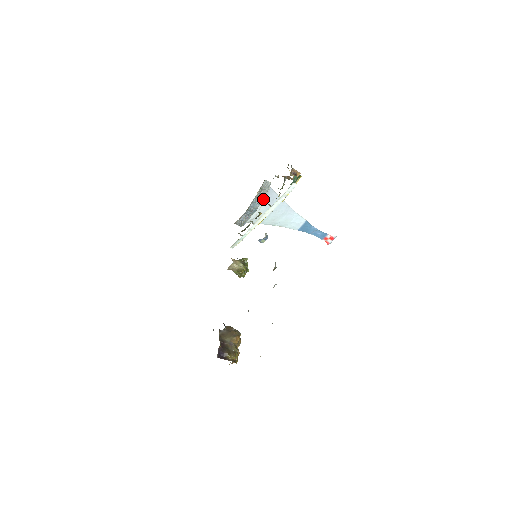
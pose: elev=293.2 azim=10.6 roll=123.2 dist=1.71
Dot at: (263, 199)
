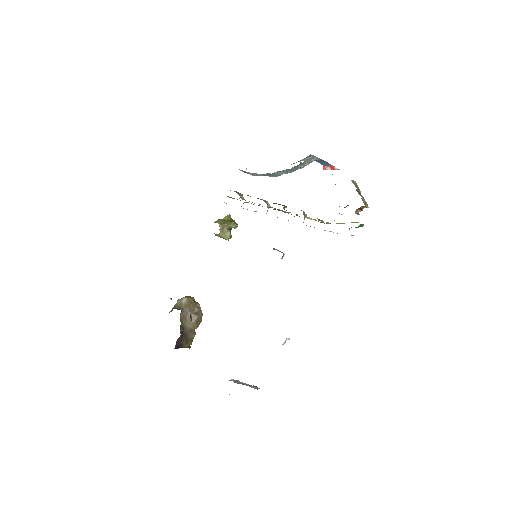
Dot at: occluded
